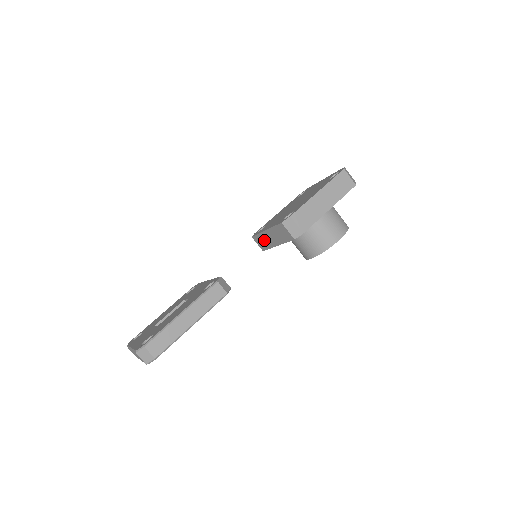
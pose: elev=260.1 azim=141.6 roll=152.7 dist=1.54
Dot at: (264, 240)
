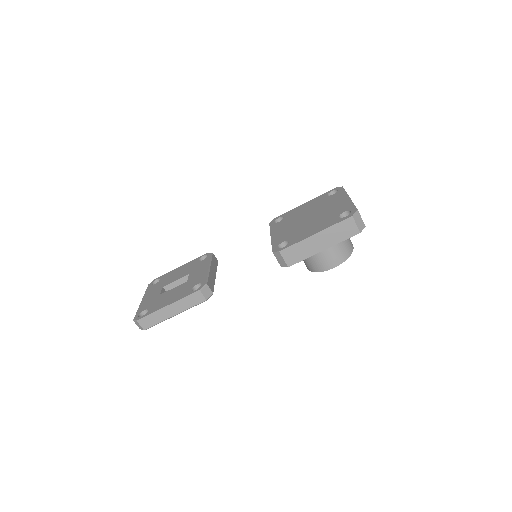
Dot at: occluded
